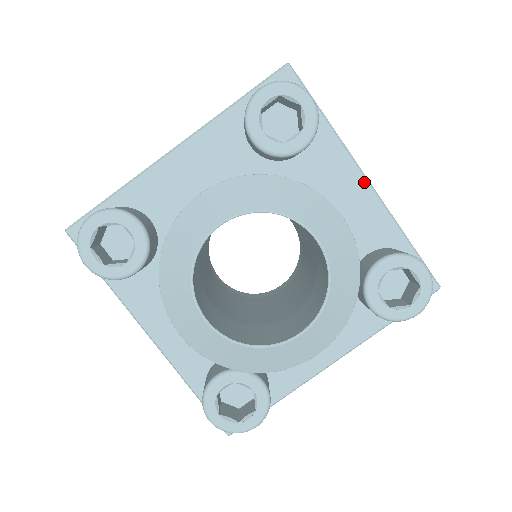
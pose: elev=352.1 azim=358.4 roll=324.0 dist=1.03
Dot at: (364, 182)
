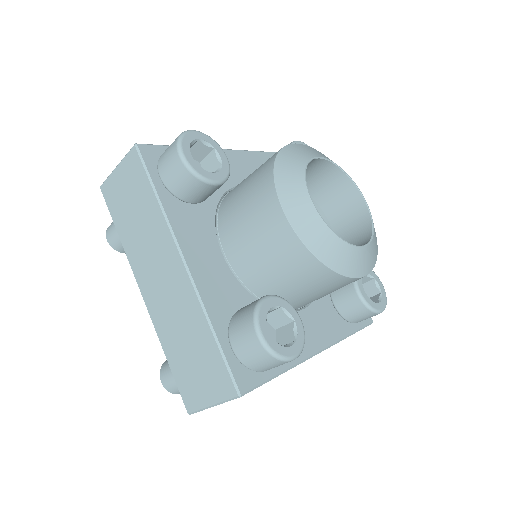
Dot at: occluded
